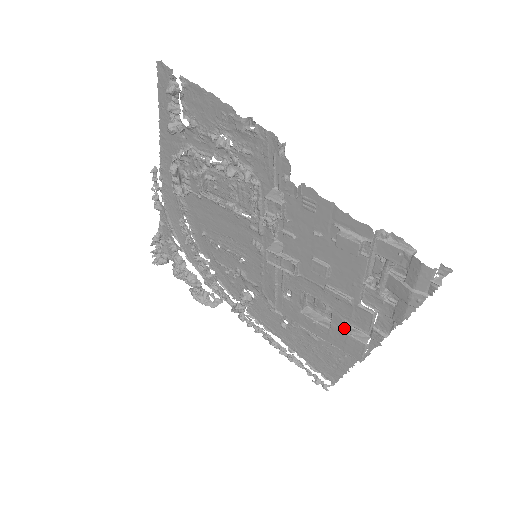
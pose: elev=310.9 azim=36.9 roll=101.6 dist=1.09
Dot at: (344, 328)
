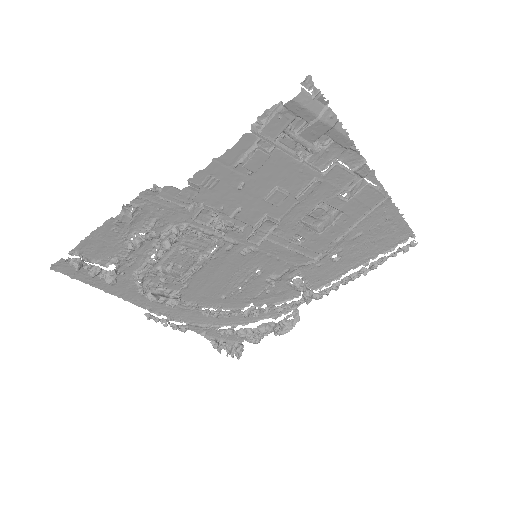
Dot at: (346, 199)
